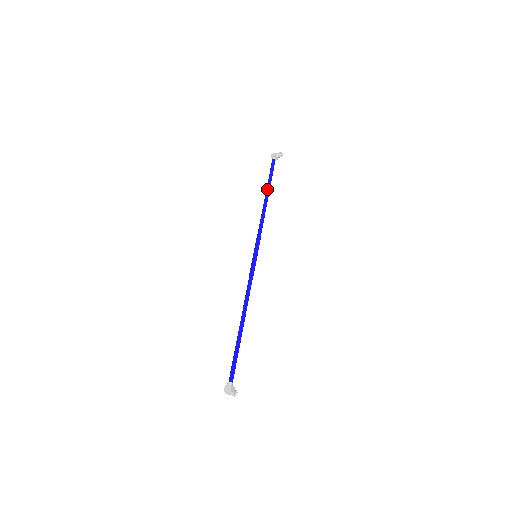
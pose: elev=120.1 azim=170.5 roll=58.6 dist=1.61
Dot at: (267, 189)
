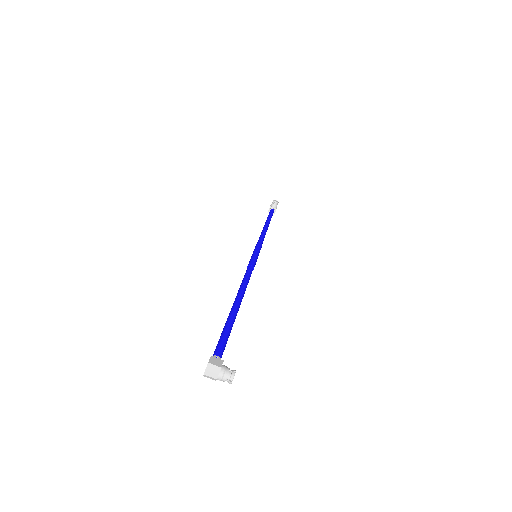
Dot at: (265, 222)
